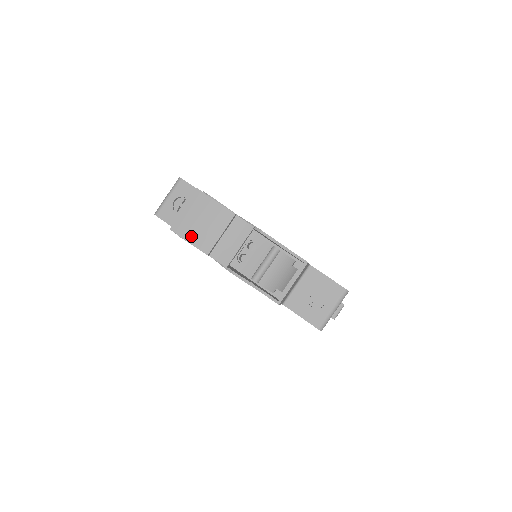
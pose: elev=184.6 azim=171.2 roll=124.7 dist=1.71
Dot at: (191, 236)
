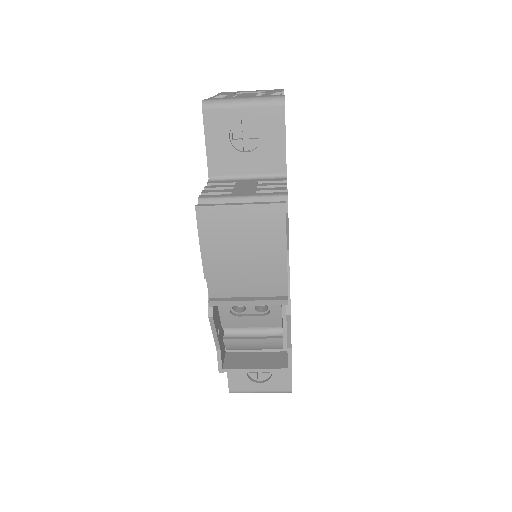
Dot at: (211, 243)
